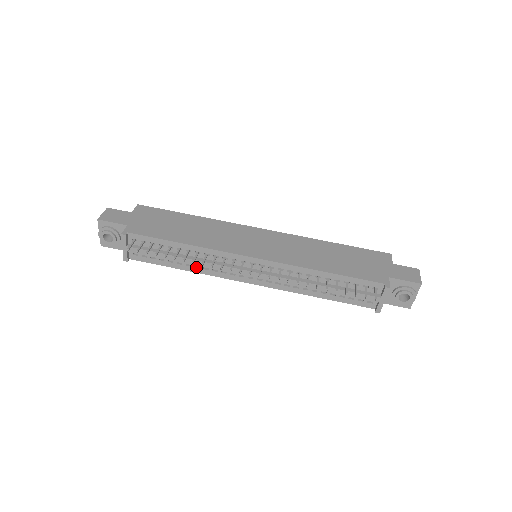
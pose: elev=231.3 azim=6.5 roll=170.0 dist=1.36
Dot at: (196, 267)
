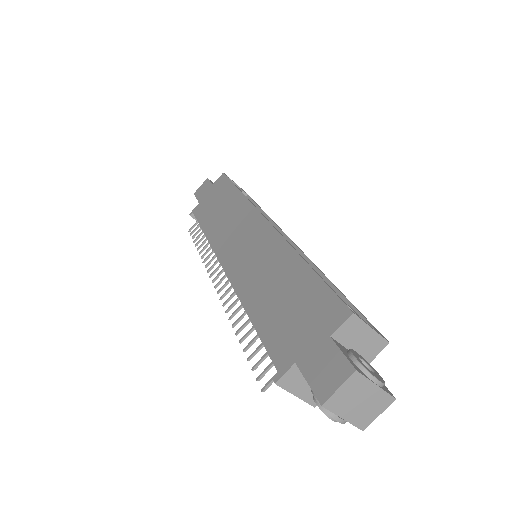
Dot at: occluded
